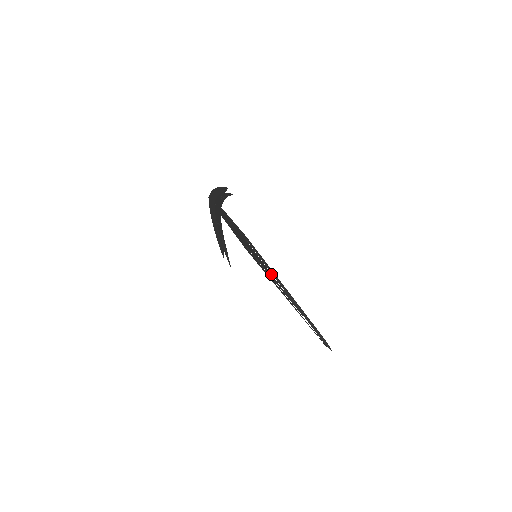
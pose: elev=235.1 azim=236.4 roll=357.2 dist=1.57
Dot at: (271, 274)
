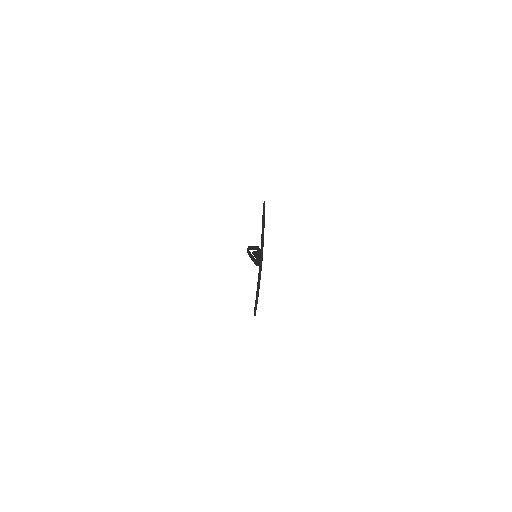
Dot at: occluded
